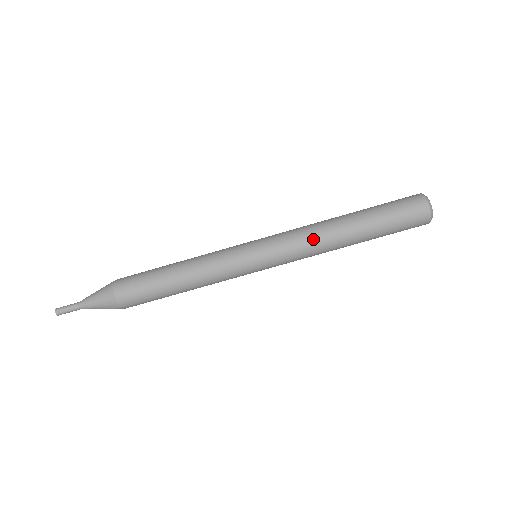
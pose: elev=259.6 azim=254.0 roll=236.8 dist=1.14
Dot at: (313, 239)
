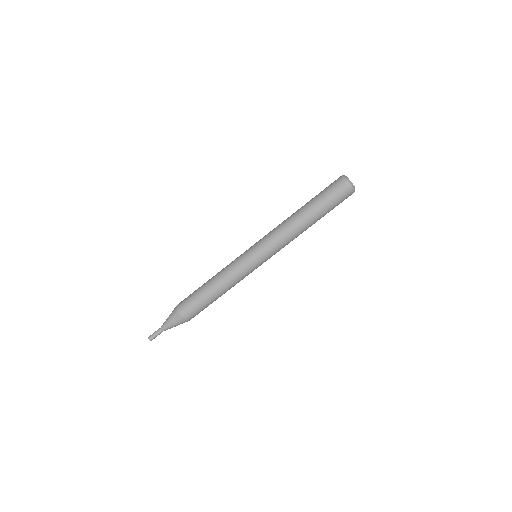
Dot at: (284, 230)
